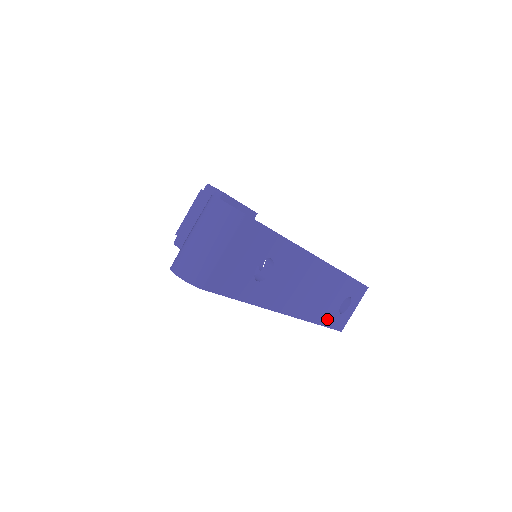
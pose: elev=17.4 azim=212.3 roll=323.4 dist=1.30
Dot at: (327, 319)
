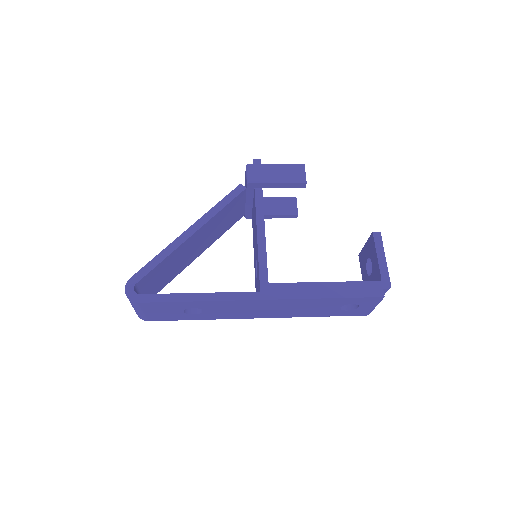
Dot at: (326, 314)
